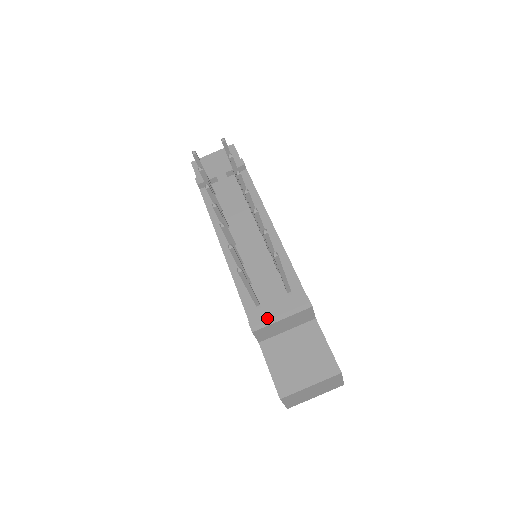
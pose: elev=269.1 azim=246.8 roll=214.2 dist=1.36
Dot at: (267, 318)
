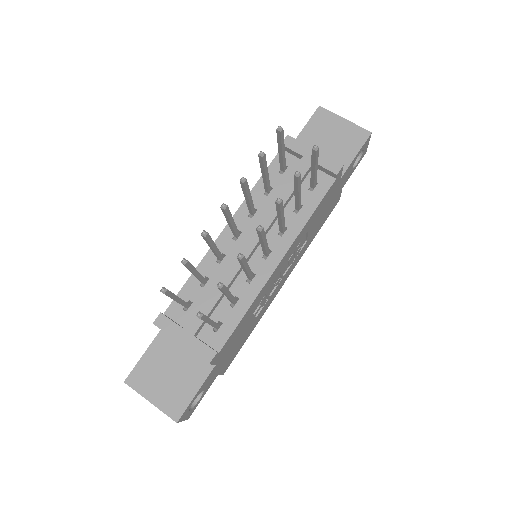
Dot at: (174, 328)
